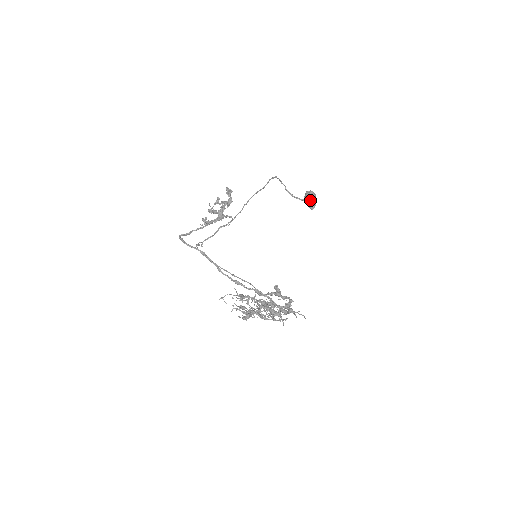
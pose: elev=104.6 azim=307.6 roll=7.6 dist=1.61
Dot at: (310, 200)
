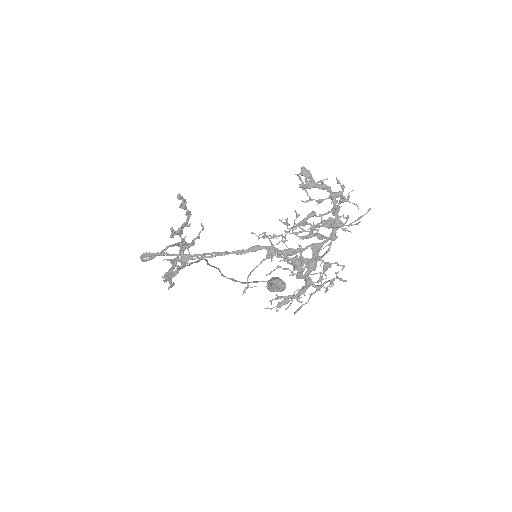
Dot at: (276, 279)
